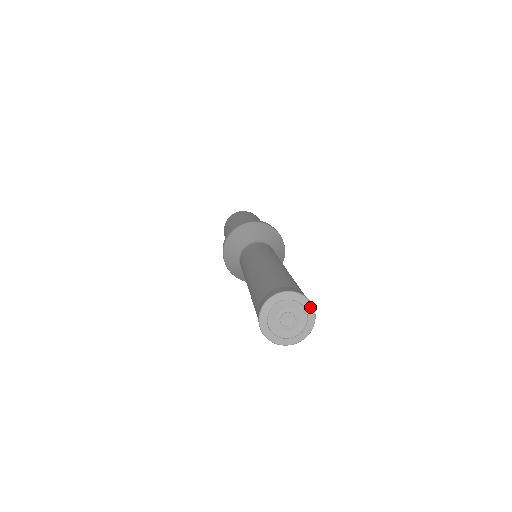
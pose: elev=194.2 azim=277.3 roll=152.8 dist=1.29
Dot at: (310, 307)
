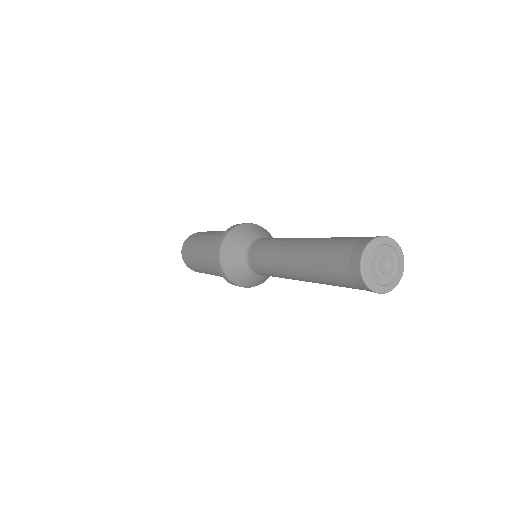
Dot at: (399, 250)
